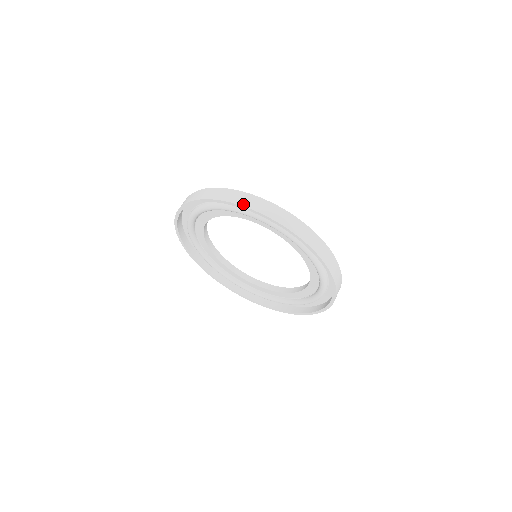
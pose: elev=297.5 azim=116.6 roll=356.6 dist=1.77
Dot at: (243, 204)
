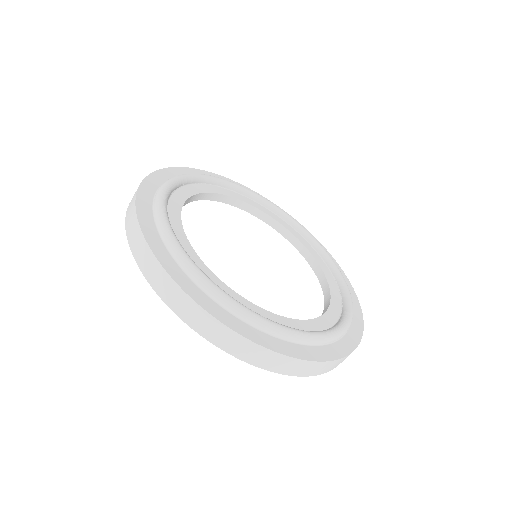
Dot at: (158, 292)
